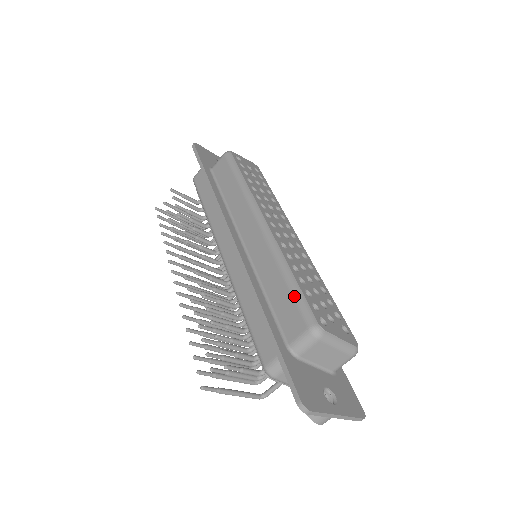
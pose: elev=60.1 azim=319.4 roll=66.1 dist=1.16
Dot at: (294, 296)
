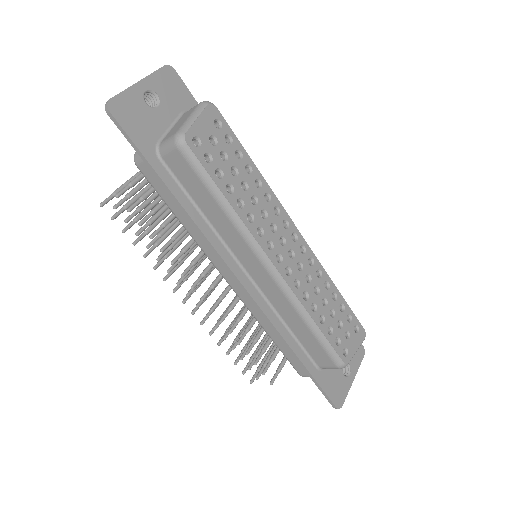
Dot at: (321, 344)
